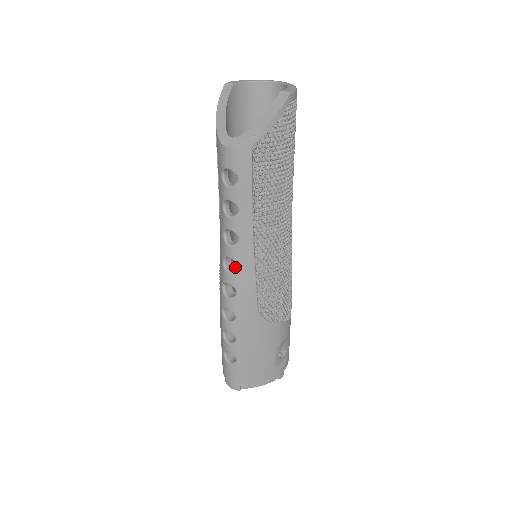
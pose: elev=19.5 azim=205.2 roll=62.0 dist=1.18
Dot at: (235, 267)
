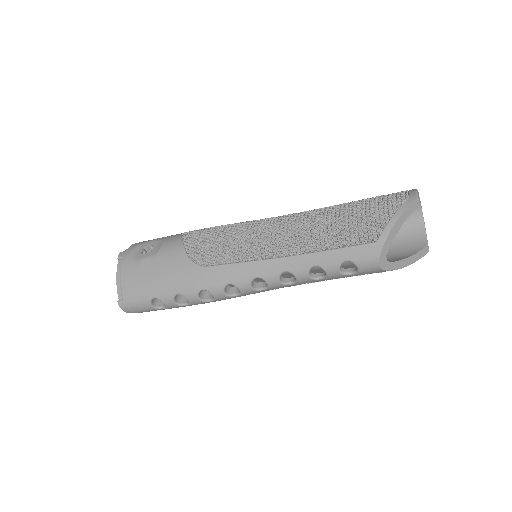
Dot at: occluded
